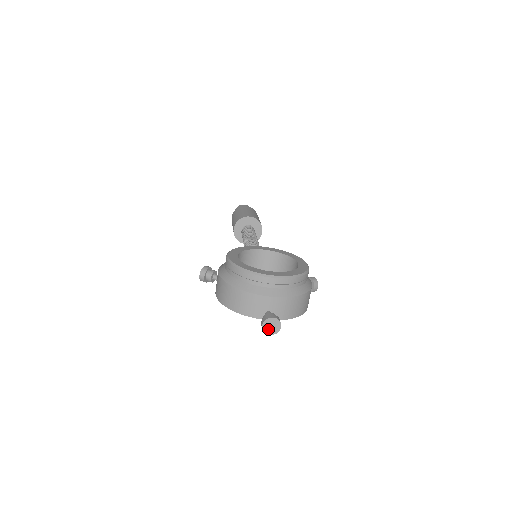
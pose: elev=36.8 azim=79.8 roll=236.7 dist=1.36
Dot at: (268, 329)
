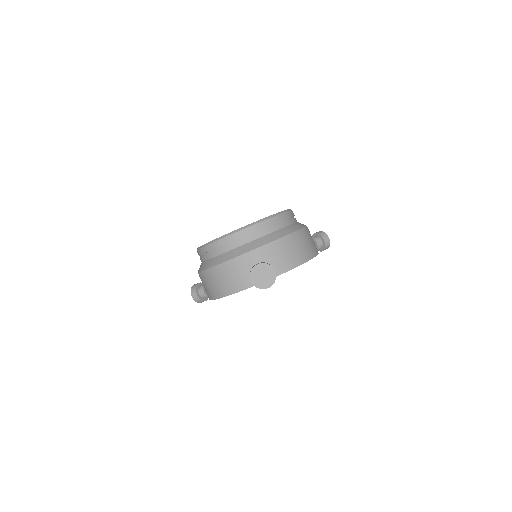
Dot at: (261, 282)
